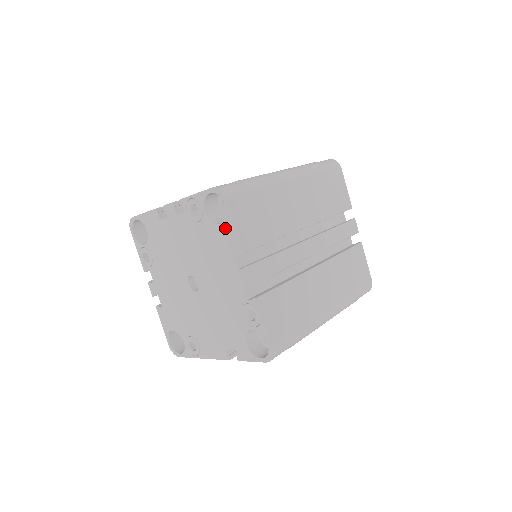
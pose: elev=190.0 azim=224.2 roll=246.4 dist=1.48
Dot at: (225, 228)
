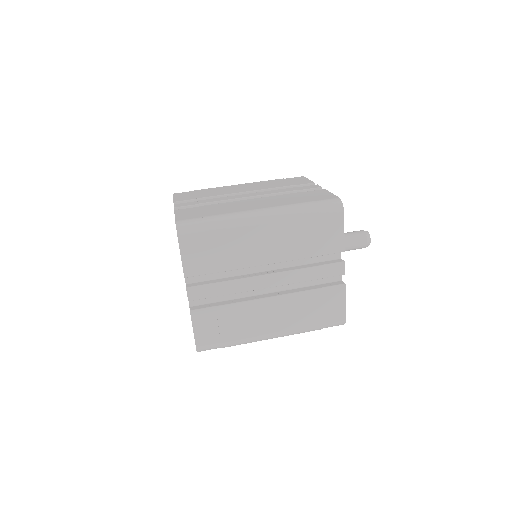
Dot at: occluded
